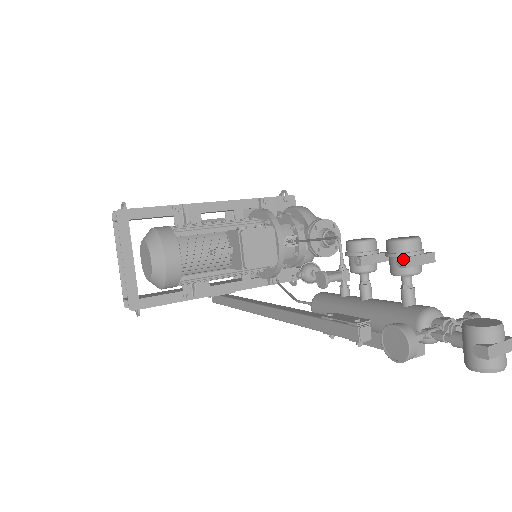
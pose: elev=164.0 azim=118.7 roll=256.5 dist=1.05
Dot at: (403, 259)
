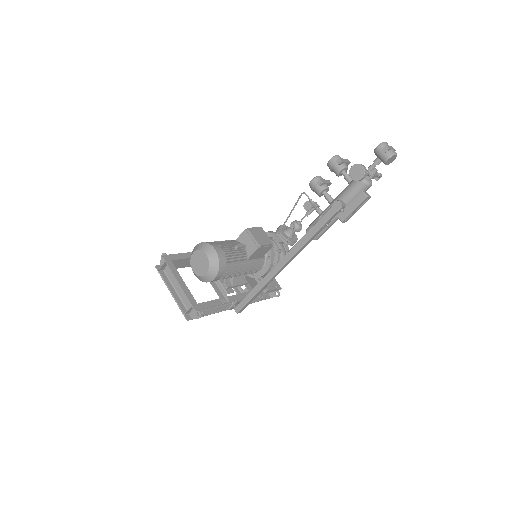
Dot at: (339, 159)
